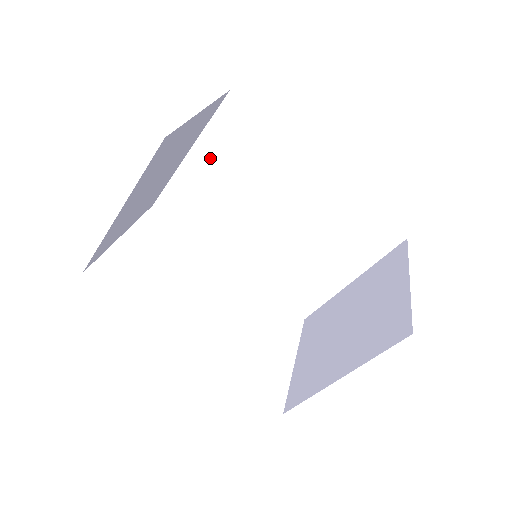
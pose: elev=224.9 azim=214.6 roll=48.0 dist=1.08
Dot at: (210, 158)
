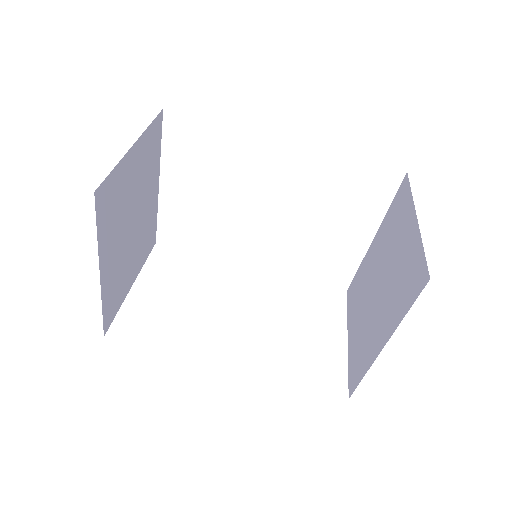
Dot at: (180, 179)
